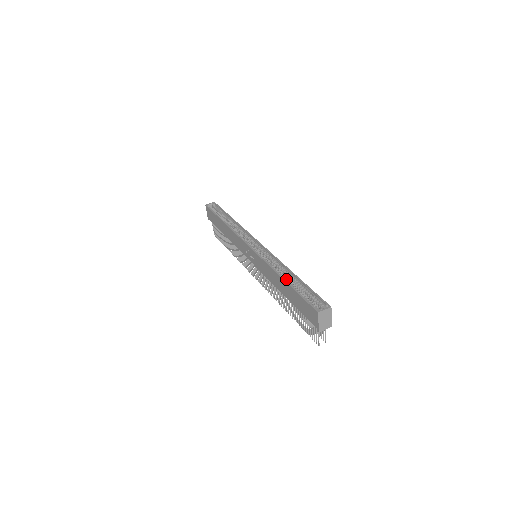
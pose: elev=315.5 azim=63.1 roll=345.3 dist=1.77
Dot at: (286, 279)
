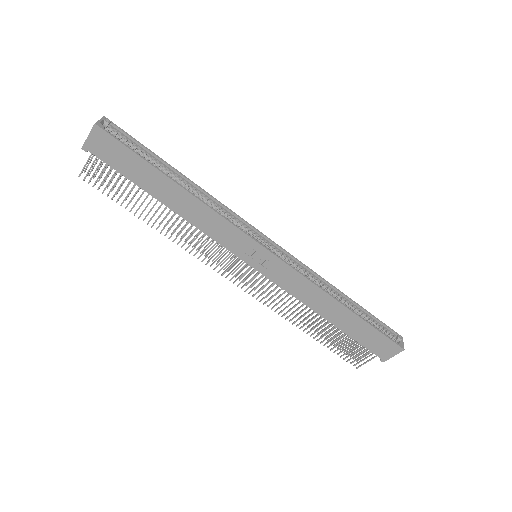
Dot at: (346, 306)
